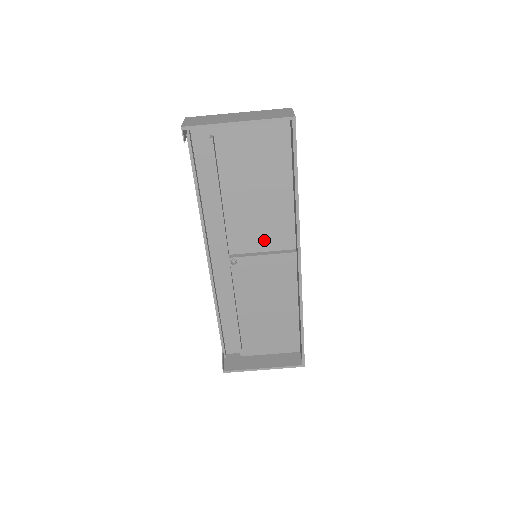
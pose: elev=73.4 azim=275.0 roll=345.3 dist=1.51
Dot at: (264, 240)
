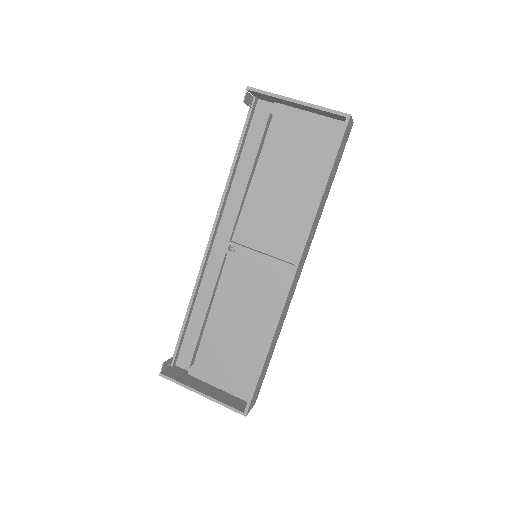
Dot at: (271, 240)
